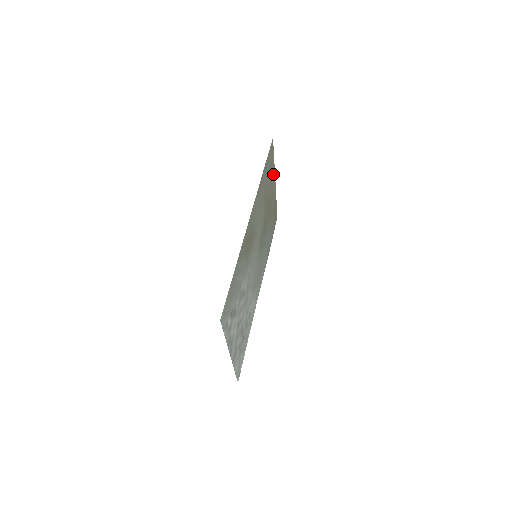
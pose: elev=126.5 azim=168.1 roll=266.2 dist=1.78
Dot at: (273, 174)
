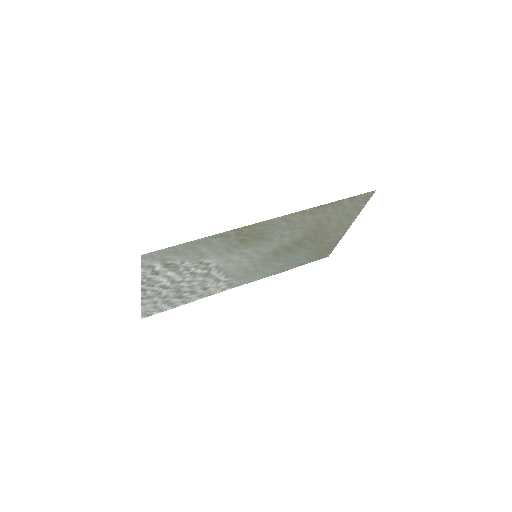
Dot at: (350, 219)
